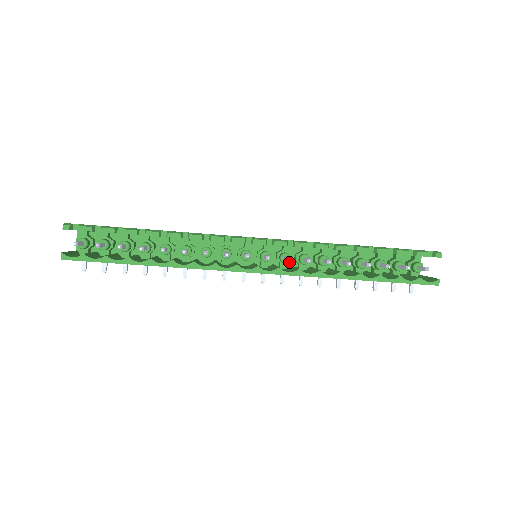
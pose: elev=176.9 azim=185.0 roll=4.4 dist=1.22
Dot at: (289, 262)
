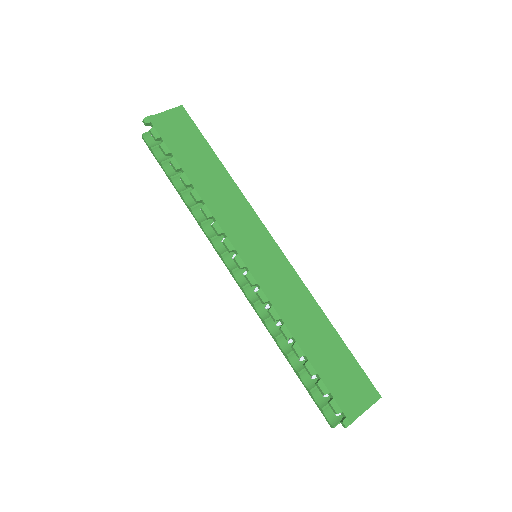
Dot at: occluded
